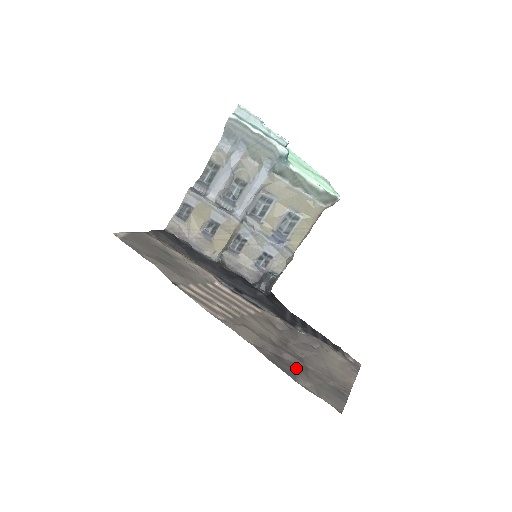
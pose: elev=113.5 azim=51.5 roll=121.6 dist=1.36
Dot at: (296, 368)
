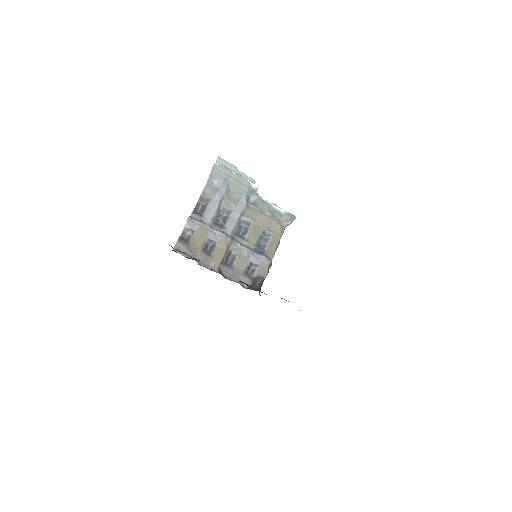
Dot at: occluded
